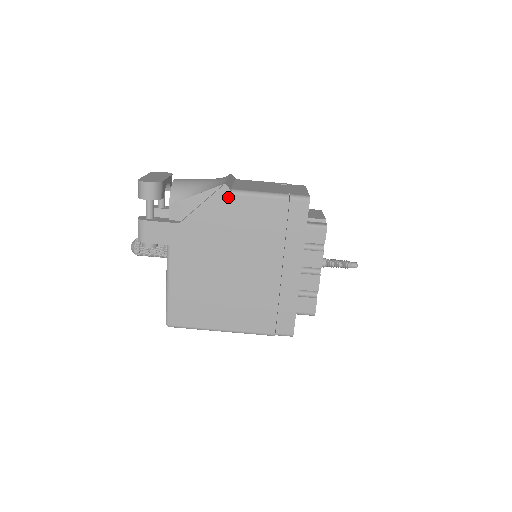
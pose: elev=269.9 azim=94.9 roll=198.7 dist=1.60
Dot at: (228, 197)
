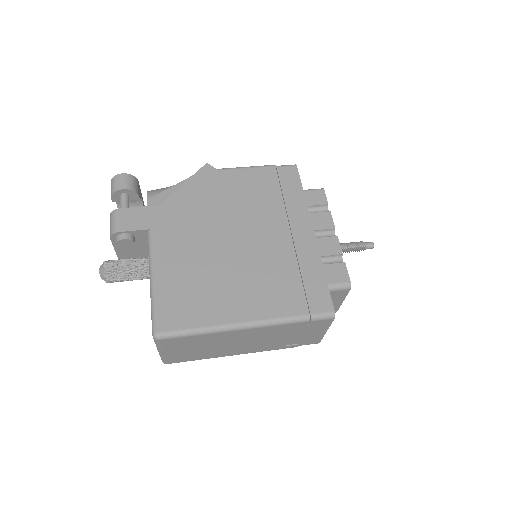
Dot at: (212, 173)
